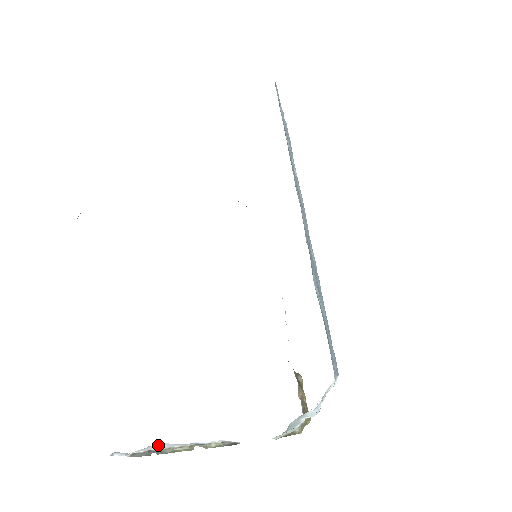
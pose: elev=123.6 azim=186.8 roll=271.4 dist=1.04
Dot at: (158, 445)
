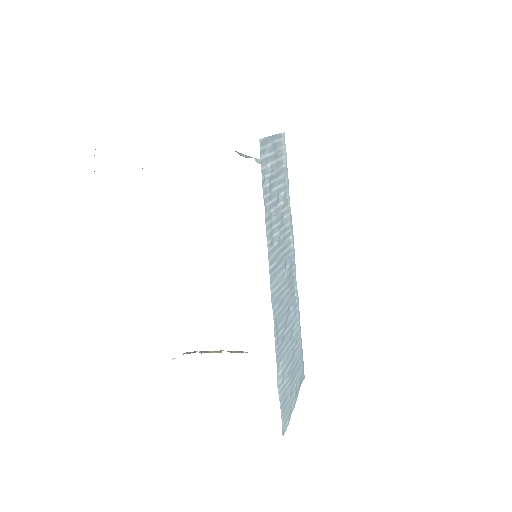
Dot at: occluded
